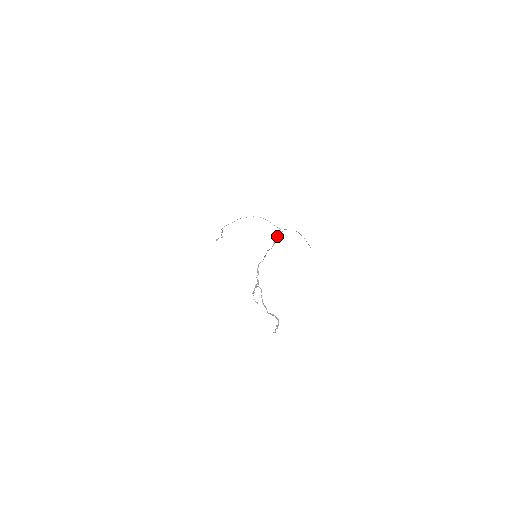
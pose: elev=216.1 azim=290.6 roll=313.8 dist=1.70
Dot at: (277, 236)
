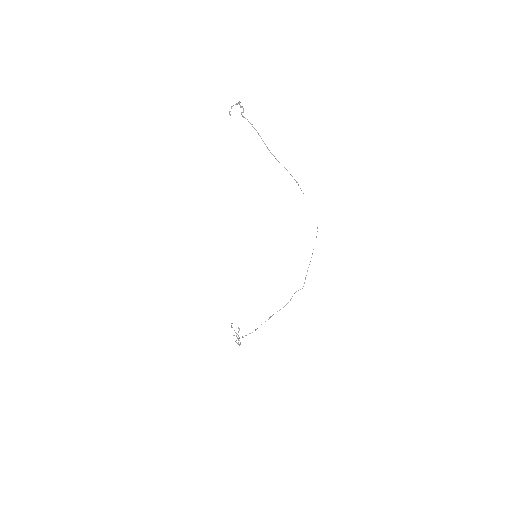
Dot at: occluded
